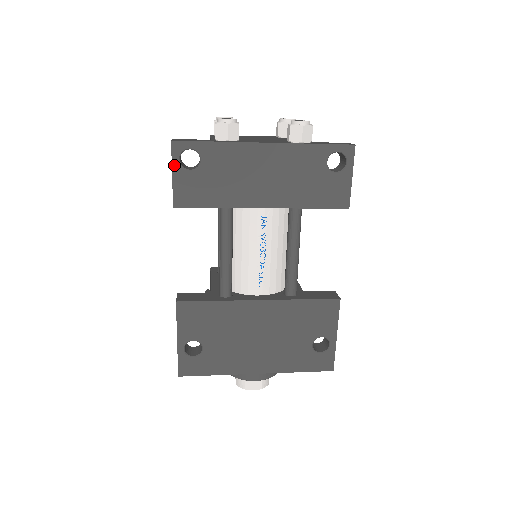
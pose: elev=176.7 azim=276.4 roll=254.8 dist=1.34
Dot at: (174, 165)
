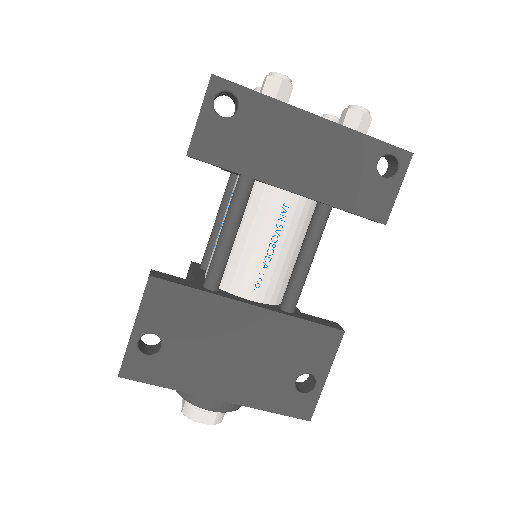
Dot at: (205, 104)
